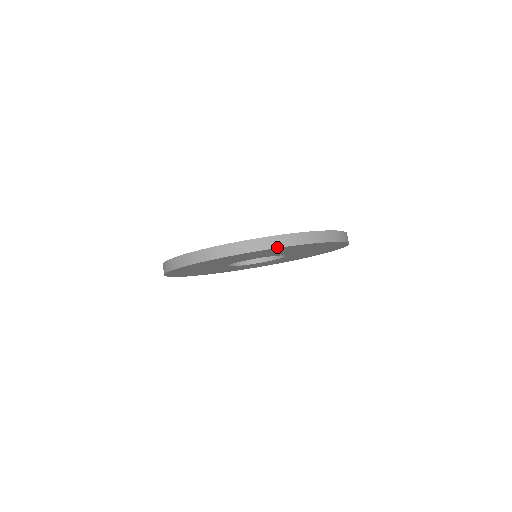
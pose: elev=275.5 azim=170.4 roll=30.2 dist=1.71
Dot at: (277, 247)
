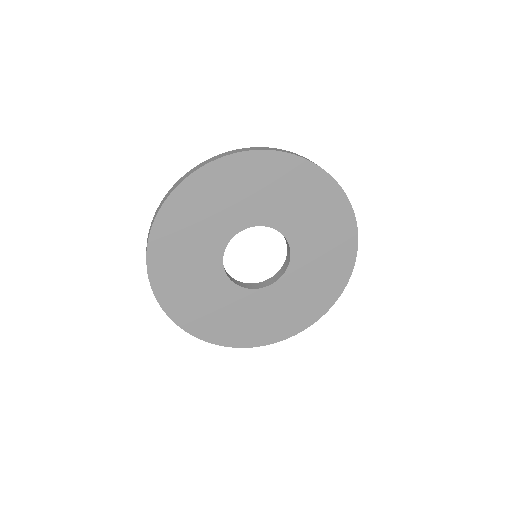
Dot at: (346, 195)
